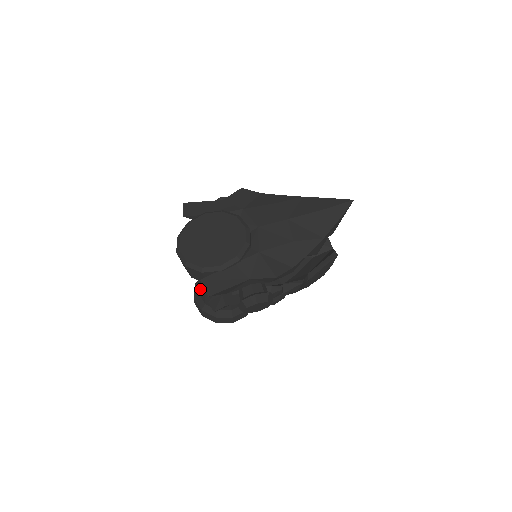
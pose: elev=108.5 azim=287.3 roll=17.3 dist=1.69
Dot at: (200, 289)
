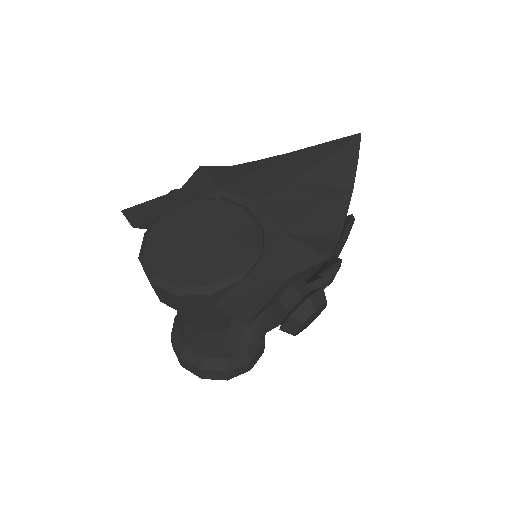
Dot at: (189, 337)
